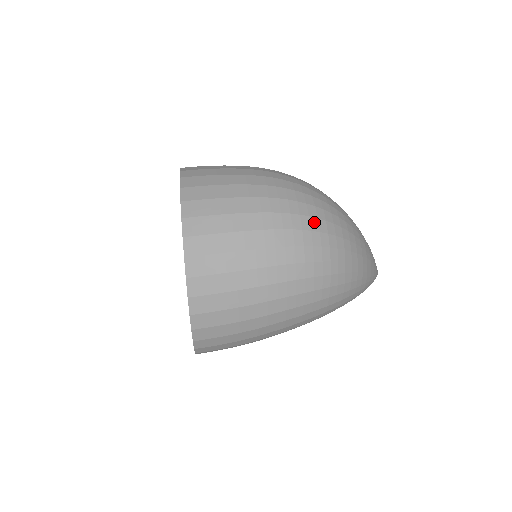
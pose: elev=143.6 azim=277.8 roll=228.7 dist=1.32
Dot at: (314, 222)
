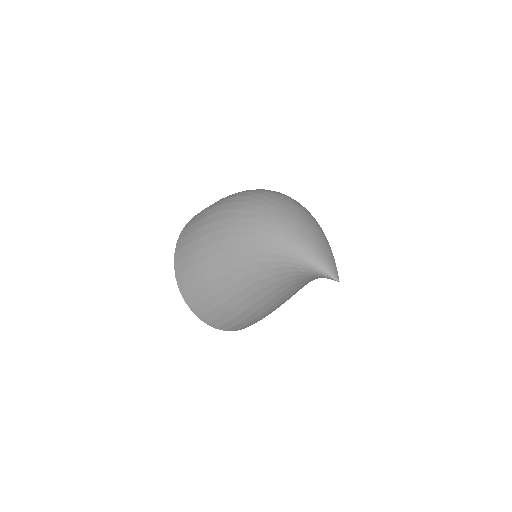
Dot at: occluded
